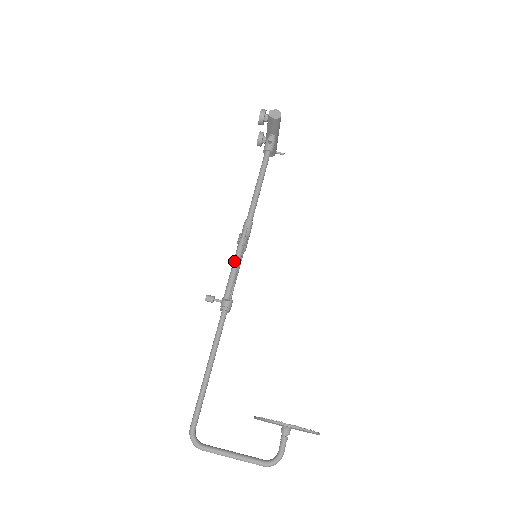
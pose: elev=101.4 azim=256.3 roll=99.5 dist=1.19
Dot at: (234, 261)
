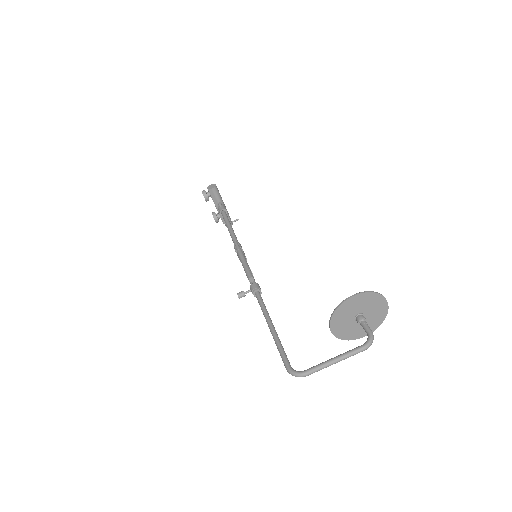
Dot at: (240, 259)
